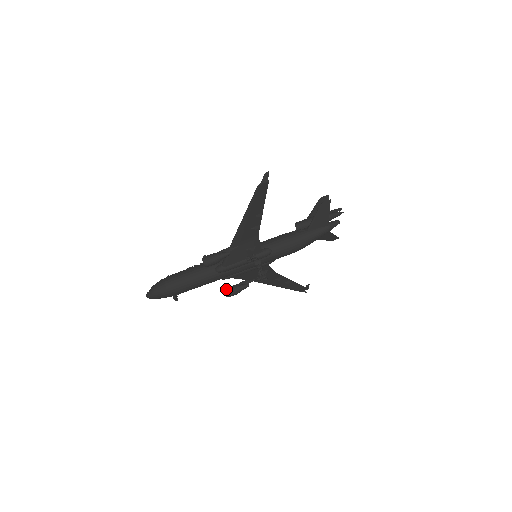
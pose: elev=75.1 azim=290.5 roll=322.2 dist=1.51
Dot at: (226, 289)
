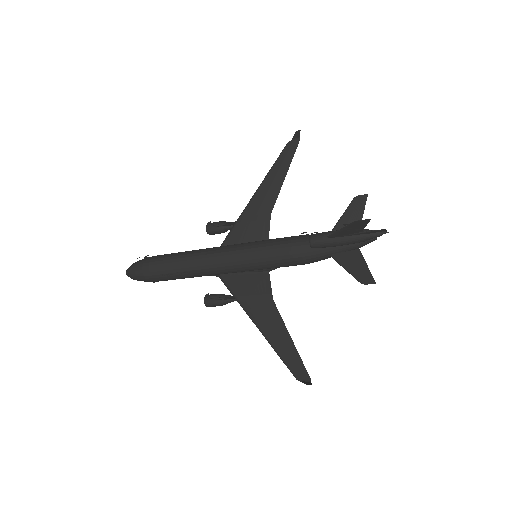
Dot at: (211, 234)
